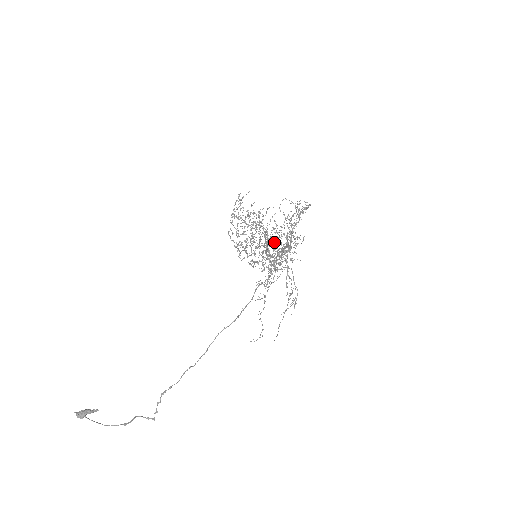
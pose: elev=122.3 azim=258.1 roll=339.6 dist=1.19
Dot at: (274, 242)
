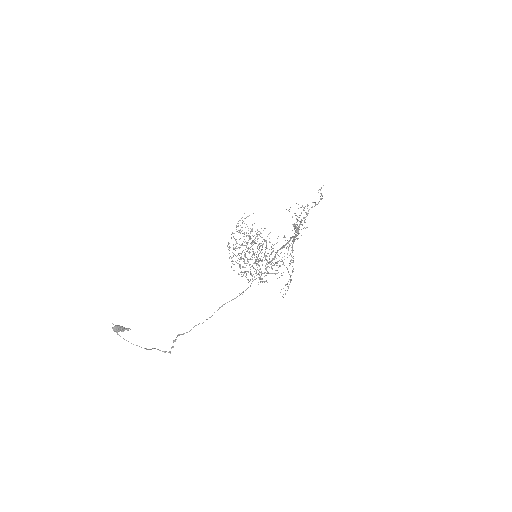
Dot at: occluded
